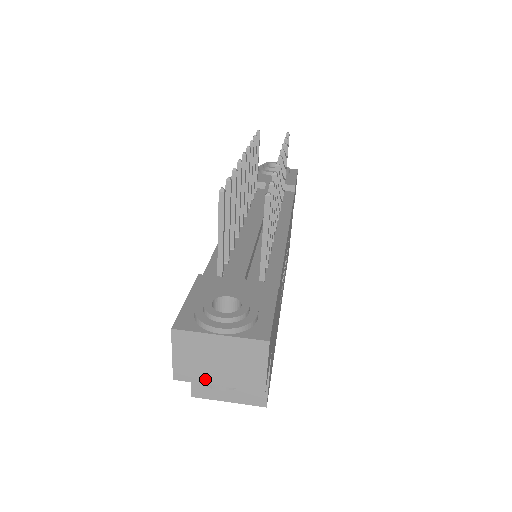
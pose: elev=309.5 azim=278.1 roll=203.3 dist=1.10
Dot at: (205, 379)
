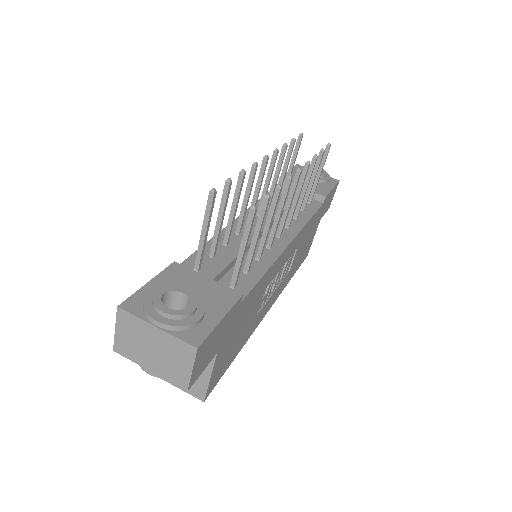
Dot at: (139, 360)
